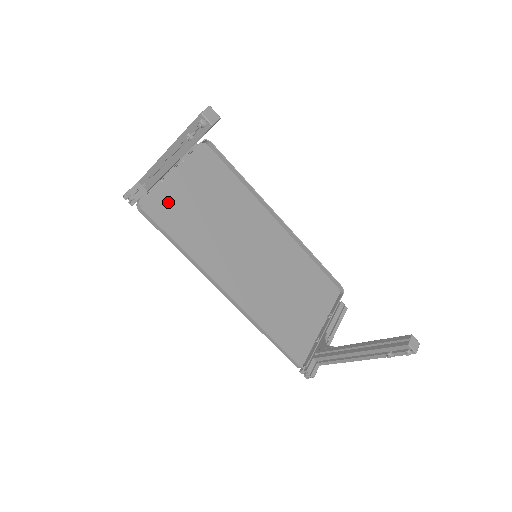
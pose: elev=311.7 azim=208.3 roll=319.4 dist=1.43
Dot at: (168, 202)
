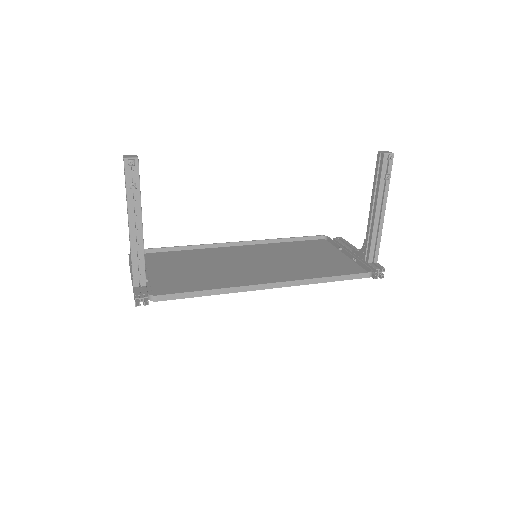
Dot at: (166, 285)
